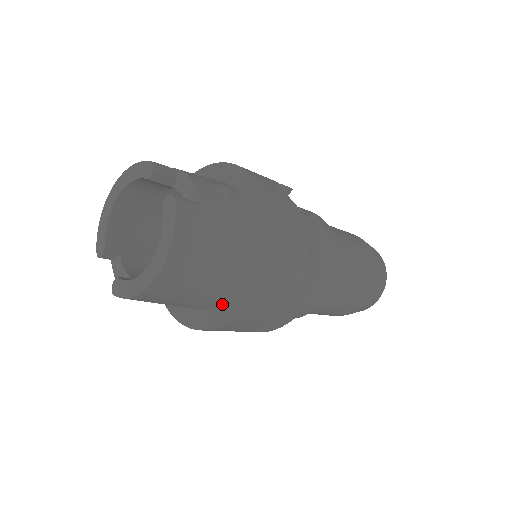
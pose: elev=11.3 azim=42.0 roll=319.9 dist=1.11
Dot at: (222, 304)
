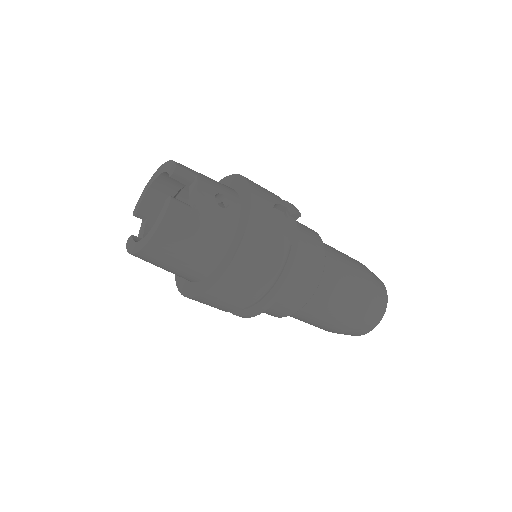
Dot at: (197, 283)
